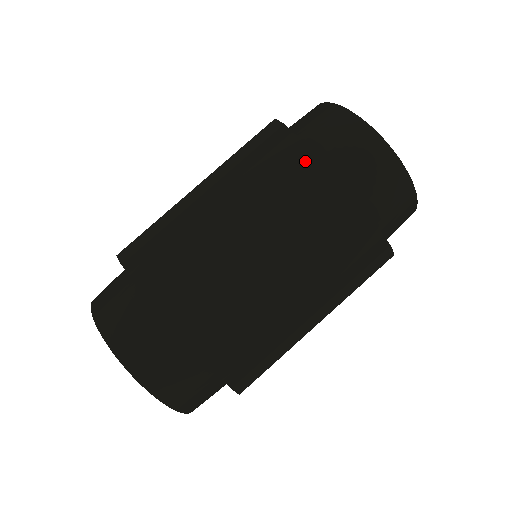
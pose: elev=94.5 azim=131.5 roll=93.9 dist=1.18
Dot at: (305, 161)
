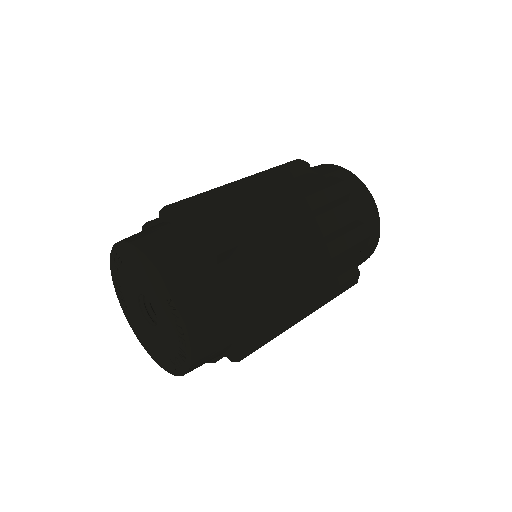
Dot at: (290, 163)
